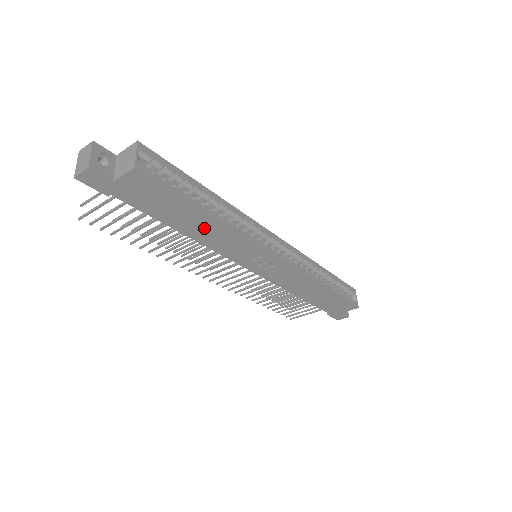
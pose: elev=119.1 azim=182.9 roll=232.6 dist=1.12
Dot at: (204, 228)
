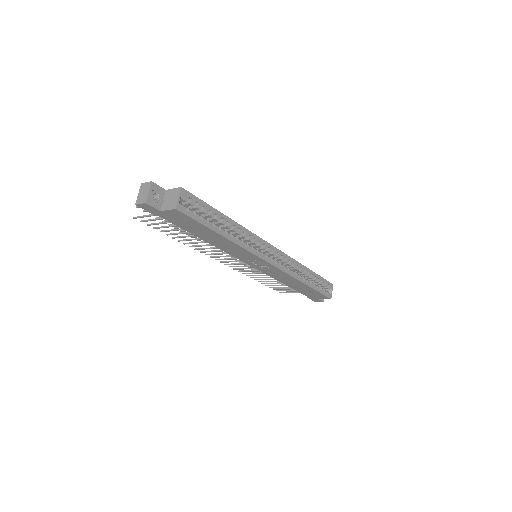
Dot at: (219, 241)
